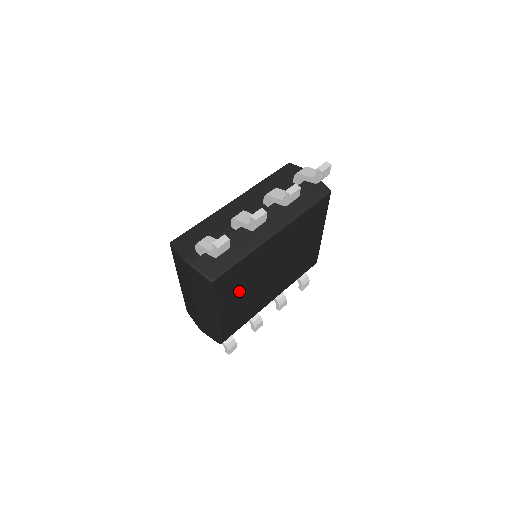
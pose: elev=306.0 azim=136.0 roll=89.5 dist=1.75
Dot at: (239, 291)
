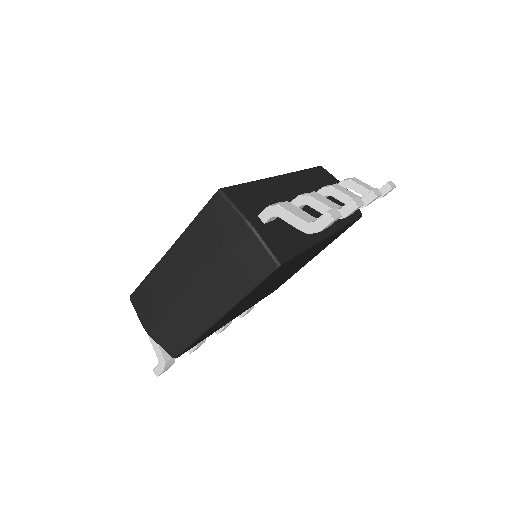
Dot at: (257, 292)
